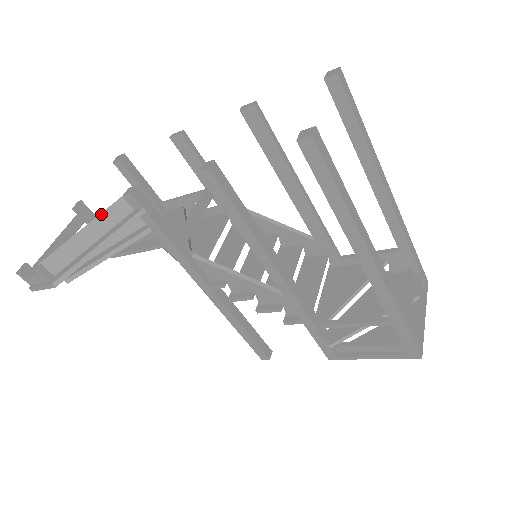
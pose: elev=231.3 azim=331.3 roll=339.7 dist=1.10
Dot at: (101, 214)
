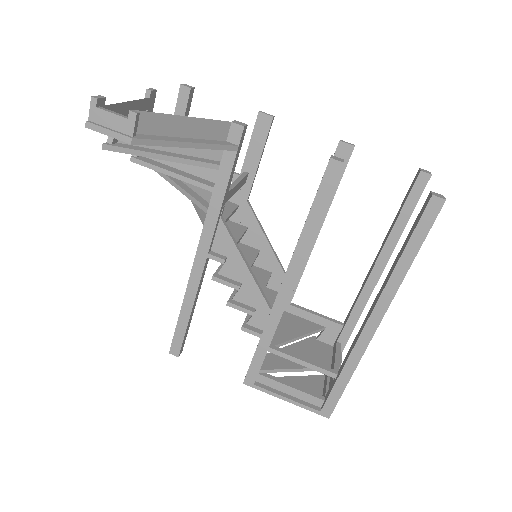
Dot at: (208, 120)
